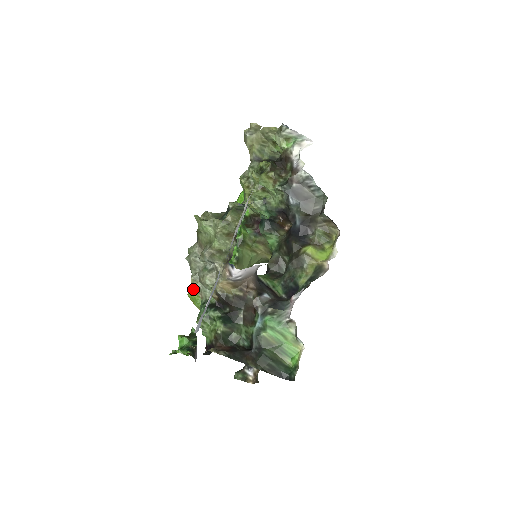
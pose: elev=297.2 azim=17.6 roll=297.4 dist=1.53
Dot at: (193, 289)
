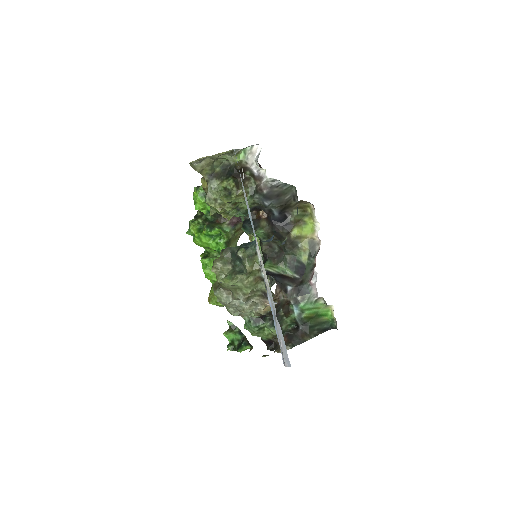
Dot at: (213, 299)
